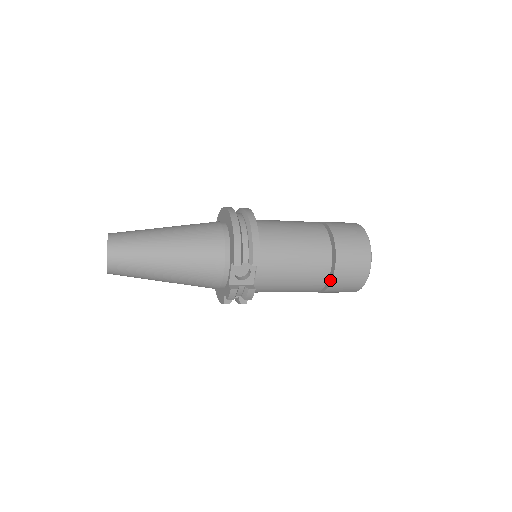
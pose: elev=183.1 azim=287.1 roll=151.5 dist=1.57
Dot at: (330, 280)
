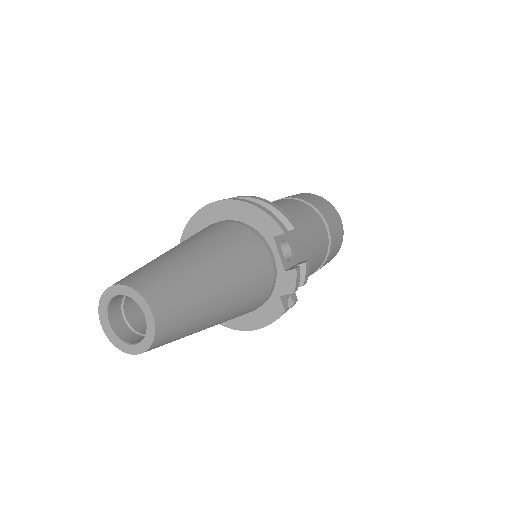
Dot at: (328, 239)
